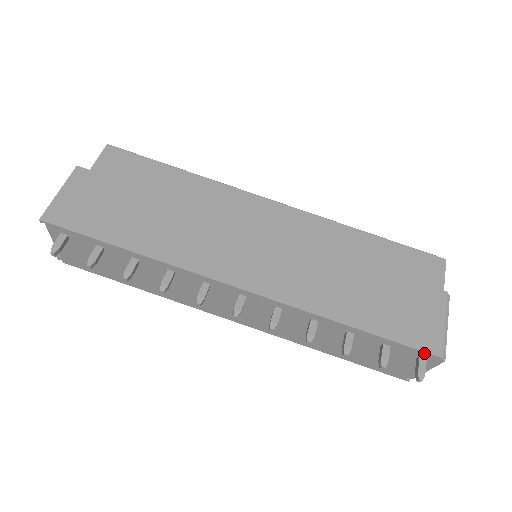
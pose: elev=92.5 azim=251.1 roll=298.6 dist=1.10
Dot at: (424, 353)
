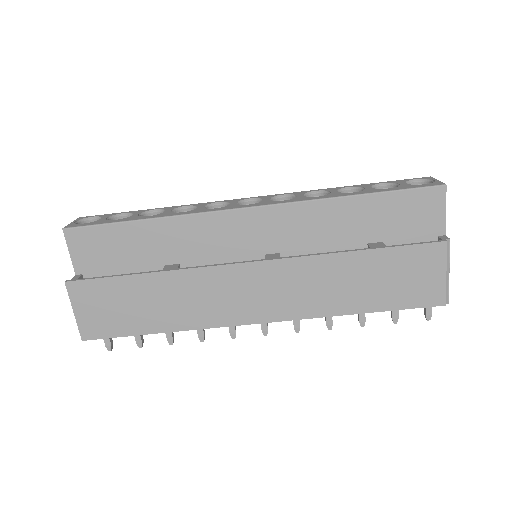
Dot at: (428, 306)
